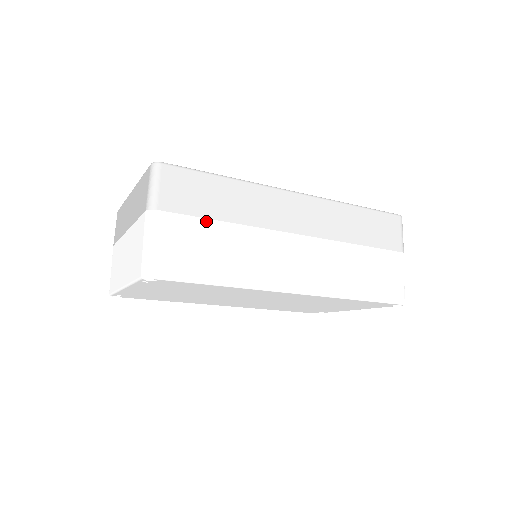
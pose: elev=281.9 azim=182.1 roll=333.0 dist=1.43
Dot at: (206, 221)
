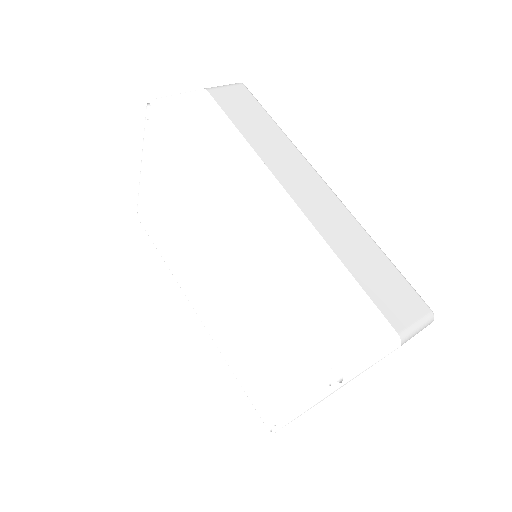
Dot at: (229, 122)
